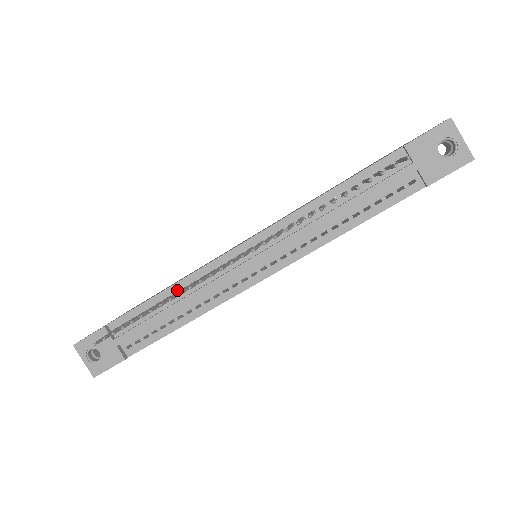
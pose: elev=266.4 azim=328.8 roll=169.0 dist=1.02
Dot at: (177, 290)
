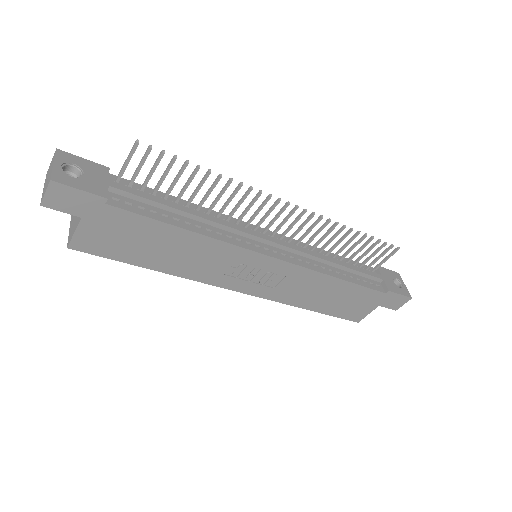
Dot at: (197, 209)
